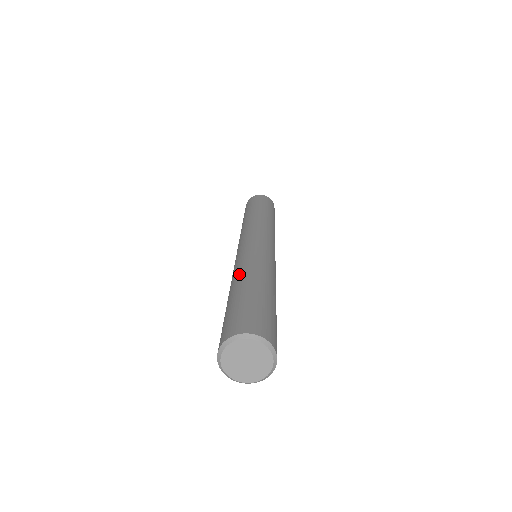
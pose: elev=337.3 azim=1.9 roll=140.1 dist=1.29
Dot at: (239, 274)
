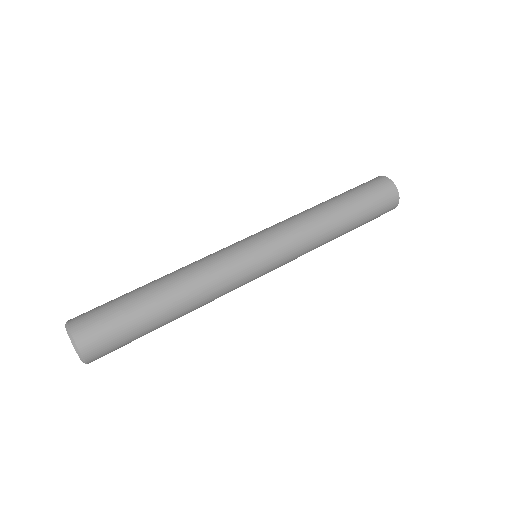
Dot at: (181, 283)
